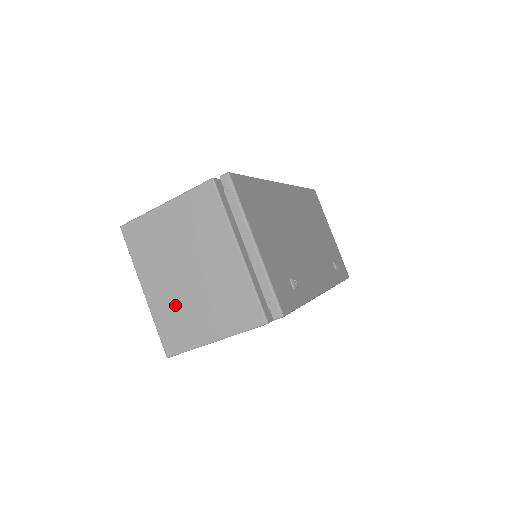
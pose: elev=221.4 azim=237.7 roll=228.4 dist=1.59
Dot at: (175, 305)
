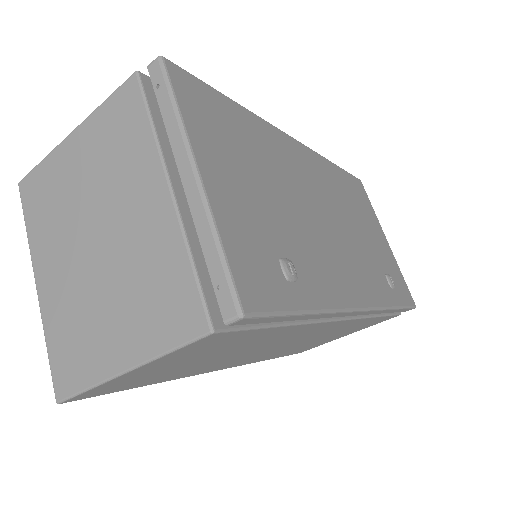
Dot at: (73, 304)
